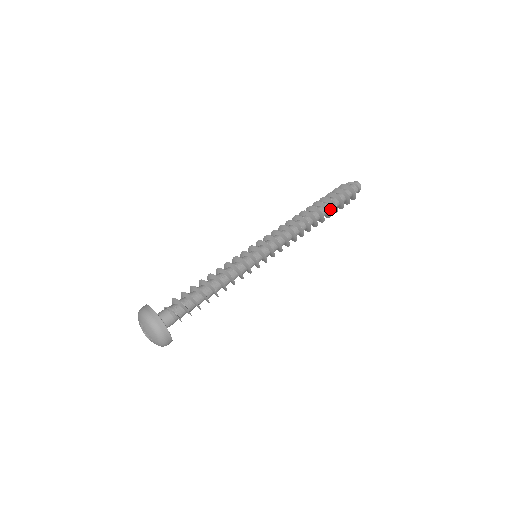
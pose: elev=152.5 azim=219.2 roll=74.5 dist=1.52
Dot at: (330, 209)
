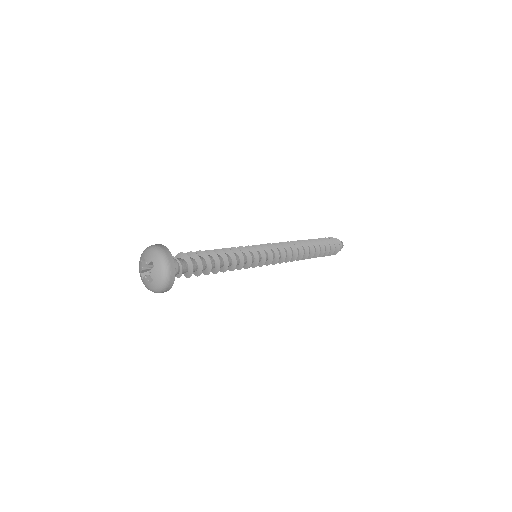
Dot at: occluded
